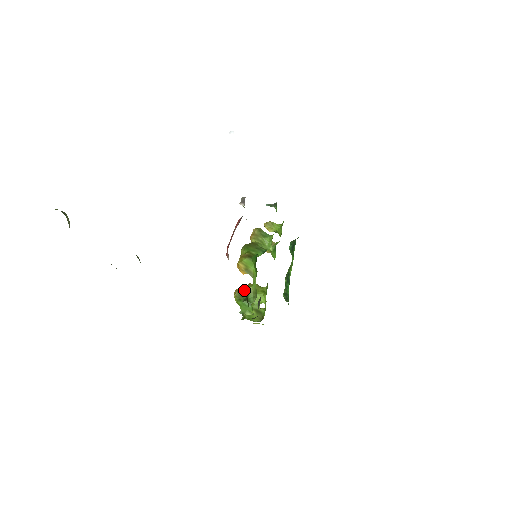
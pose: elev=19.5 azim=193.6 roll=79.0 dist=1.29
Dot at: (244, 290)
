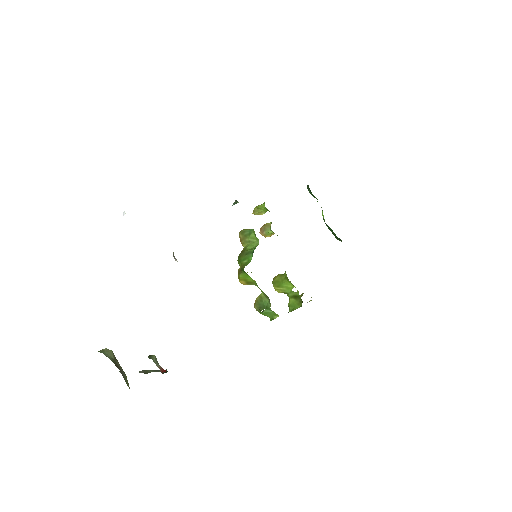
Dot at: (259, 300)
